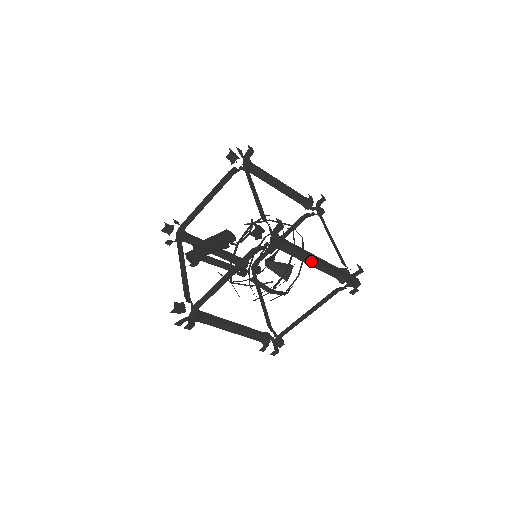
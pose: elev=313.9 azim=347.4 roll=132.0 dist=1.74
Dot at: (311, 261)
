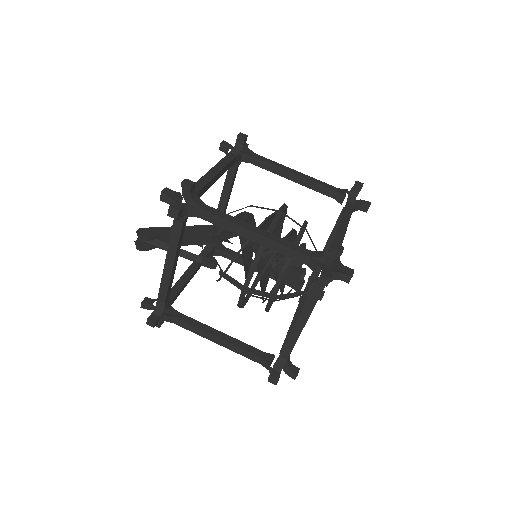
Dot at: (253, 236)
